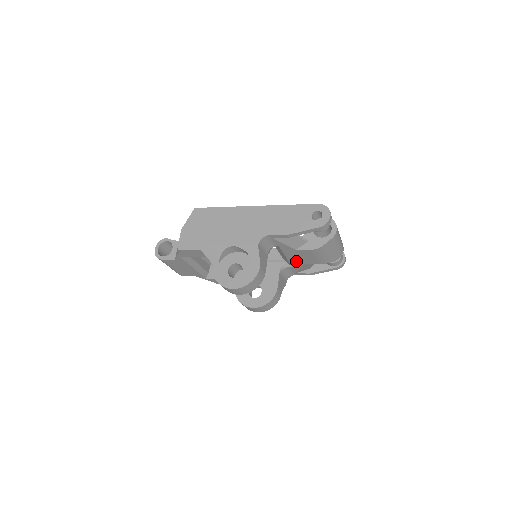
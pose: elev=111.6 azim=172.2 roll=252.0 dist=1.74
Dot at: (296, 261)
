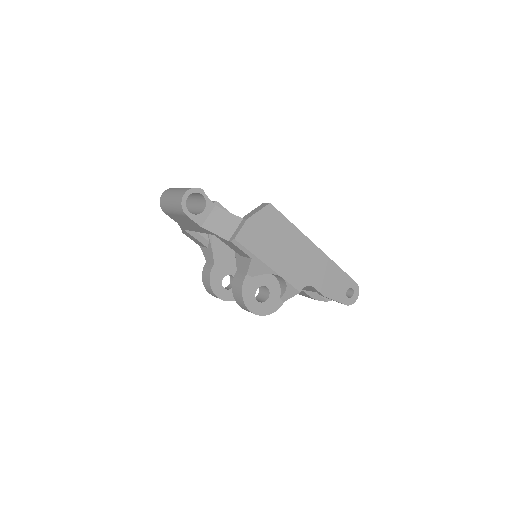
Dot at: occluded
